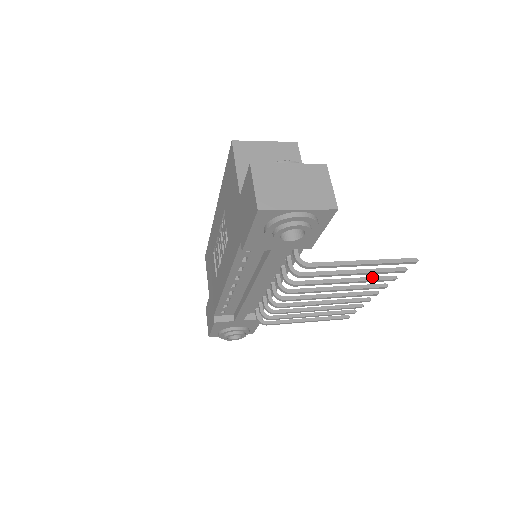
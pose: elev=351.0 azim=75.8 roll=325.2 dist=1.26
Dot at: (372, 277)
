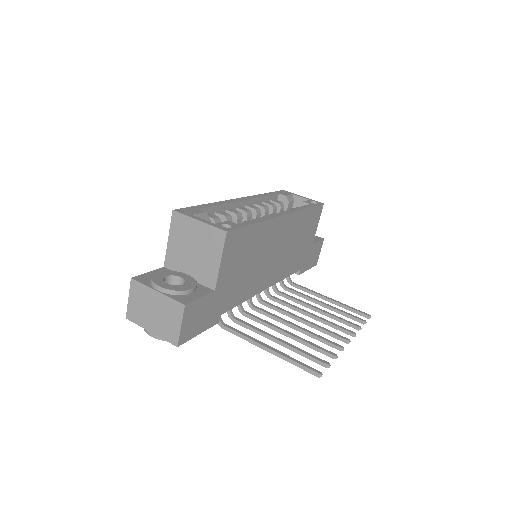
Dot at: (311, 345)
